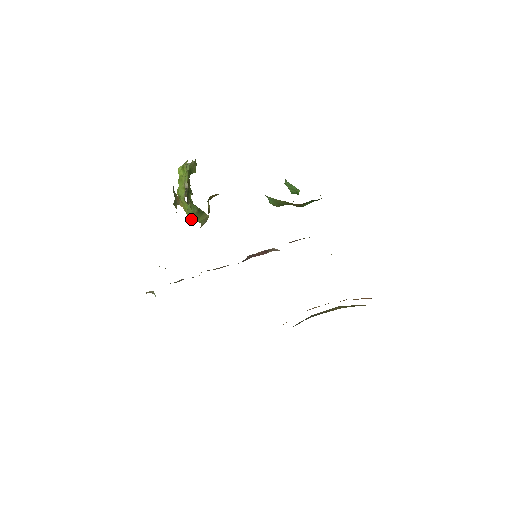
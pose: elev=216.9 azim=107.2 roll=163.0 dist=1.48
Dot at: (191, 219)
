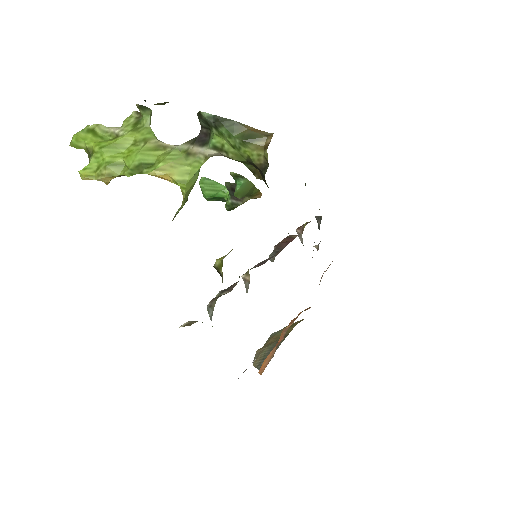
Dot at: (184, 197)
